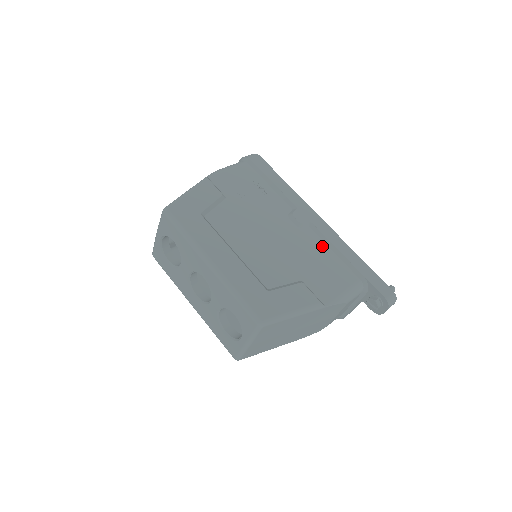
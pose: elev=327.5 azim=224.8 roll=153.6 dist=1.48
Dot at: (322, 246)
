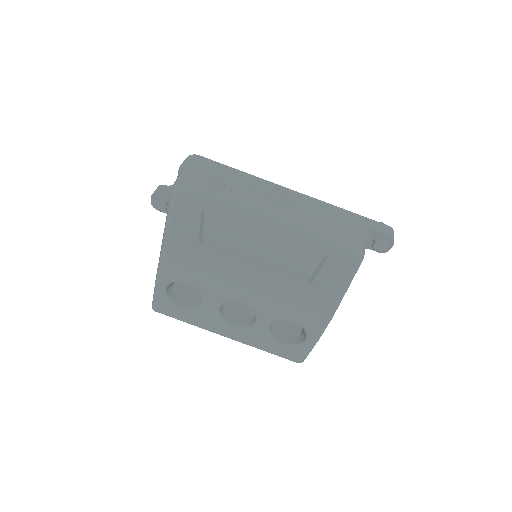
Dot at: (312, 216)
